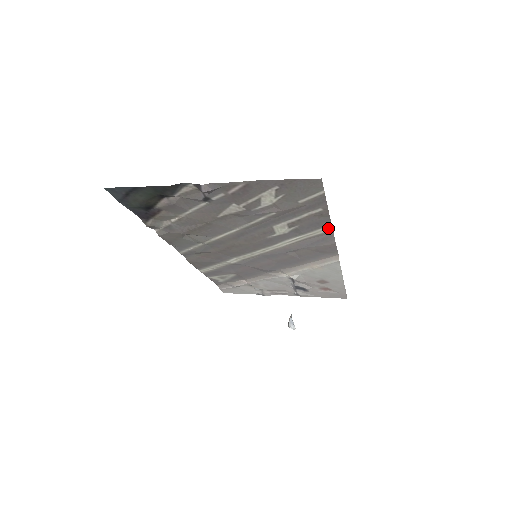
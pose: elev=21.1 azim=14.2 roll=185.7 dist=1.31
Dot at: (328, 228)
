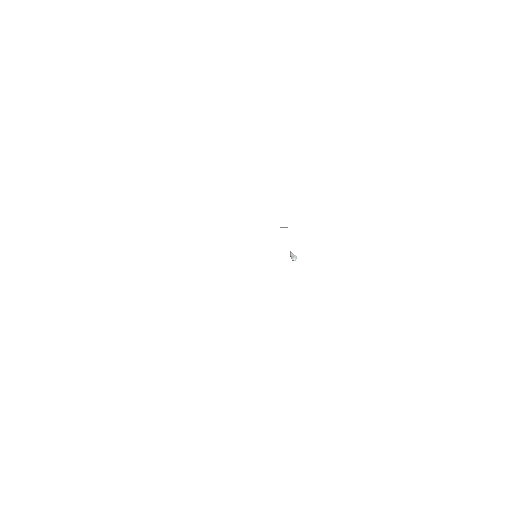
Dot at: occluded
